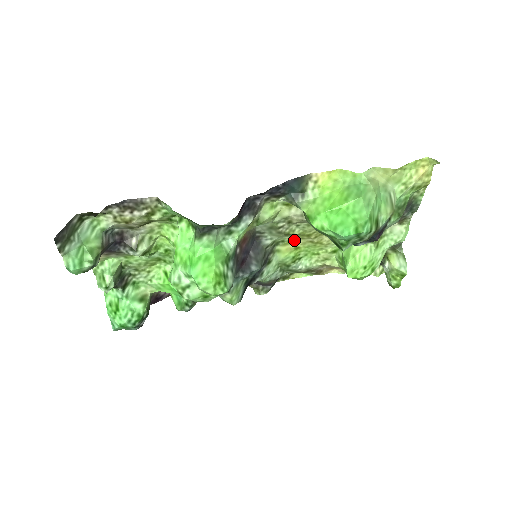
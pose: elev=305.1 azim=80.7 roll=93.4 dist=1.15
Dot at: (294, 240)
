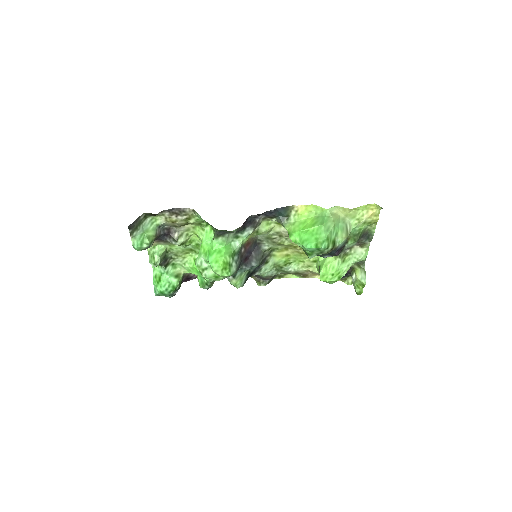
Dot at: (285, 249)
